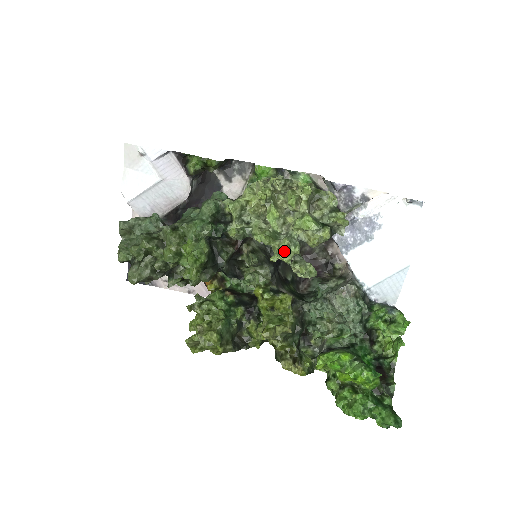
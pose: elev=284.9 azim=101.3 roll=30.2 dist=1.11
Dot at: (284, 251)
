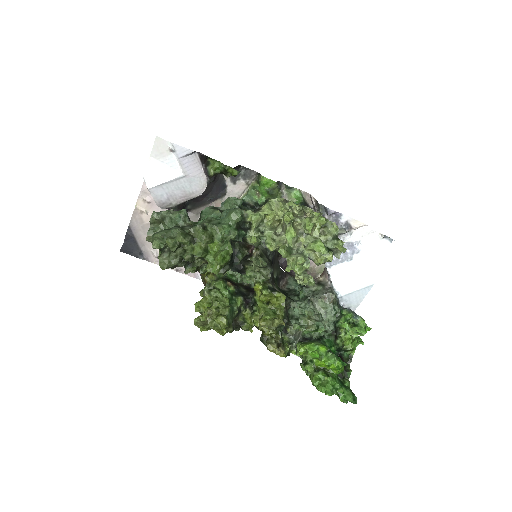
Dot at: (299, 266)
